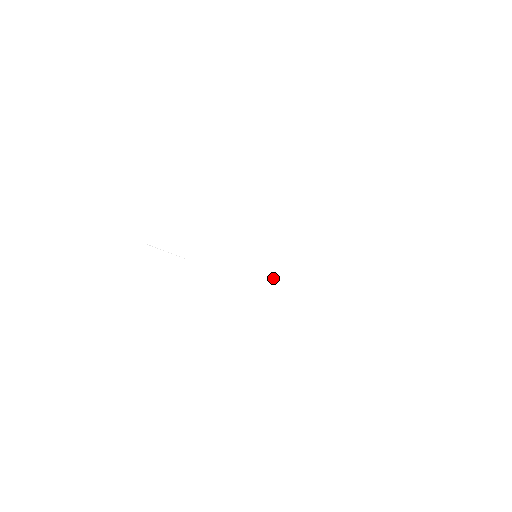
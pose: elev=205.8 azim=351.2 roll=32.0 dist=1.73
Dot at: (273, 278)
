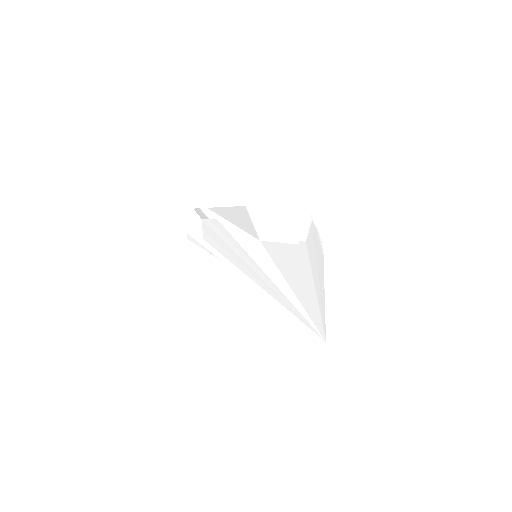
Dot at: (273, 283)
